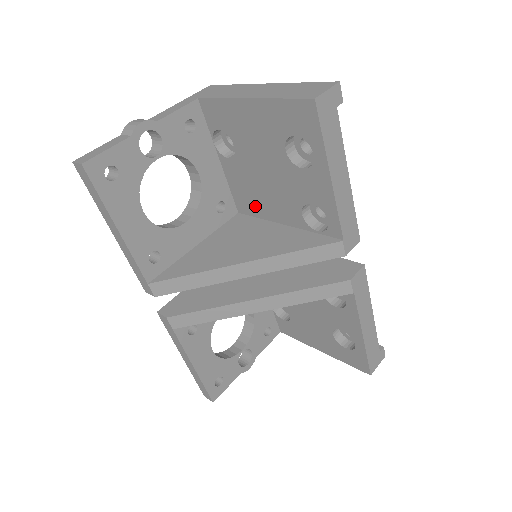
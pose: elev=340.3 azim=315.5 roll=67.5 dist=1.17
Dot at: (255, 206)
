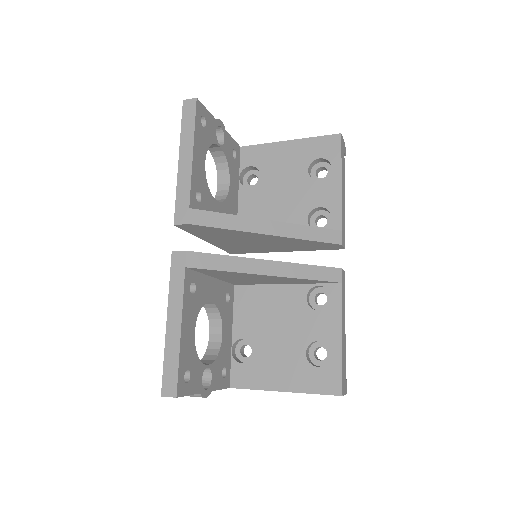
Dot at: occluded
